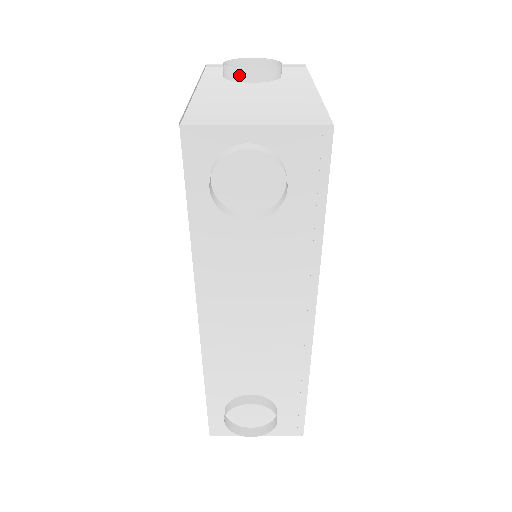
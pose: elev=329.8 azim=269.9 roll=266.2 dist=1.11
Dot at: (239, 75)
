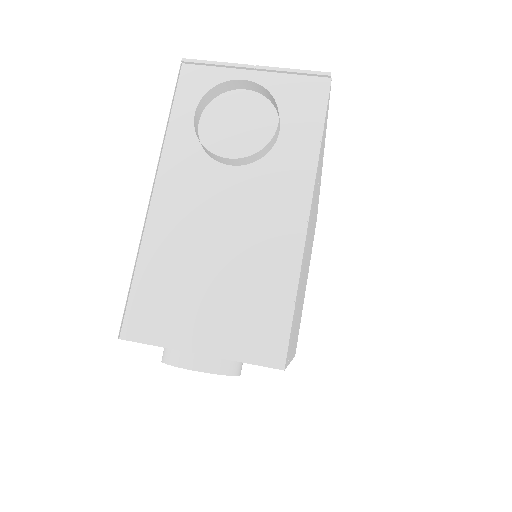
Dot at: (212, 155)
